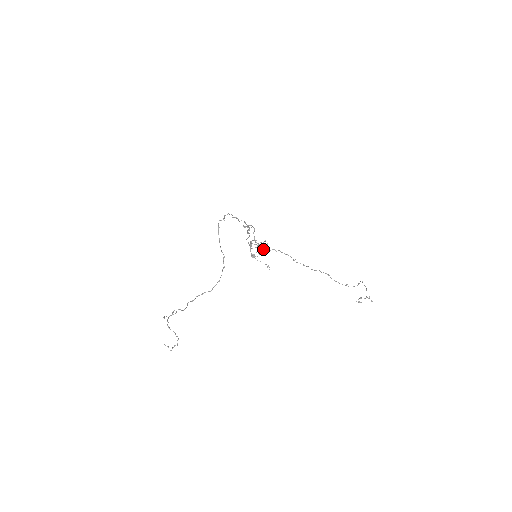
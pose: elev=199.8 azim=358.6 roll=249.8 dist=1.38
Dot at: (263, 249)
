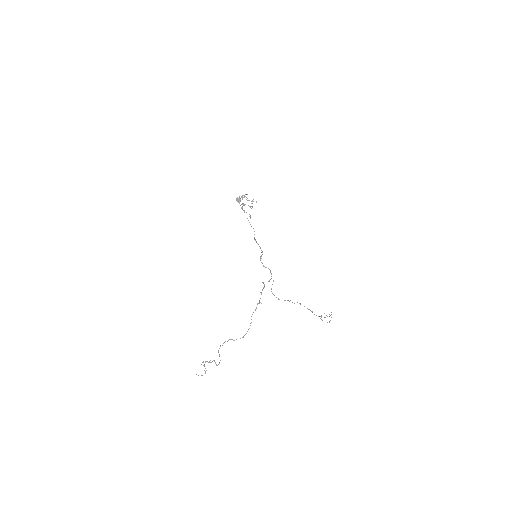
Dot at: (251, 206)
